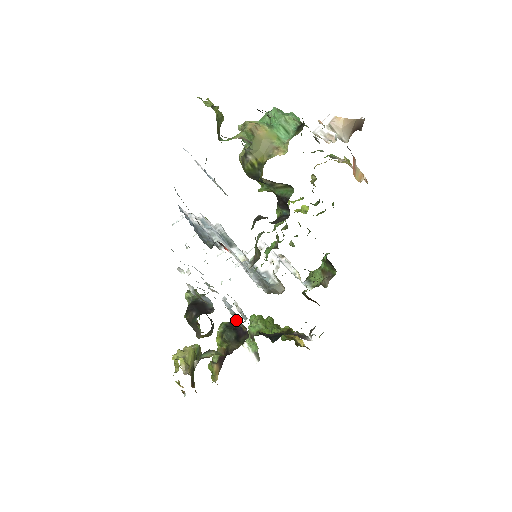
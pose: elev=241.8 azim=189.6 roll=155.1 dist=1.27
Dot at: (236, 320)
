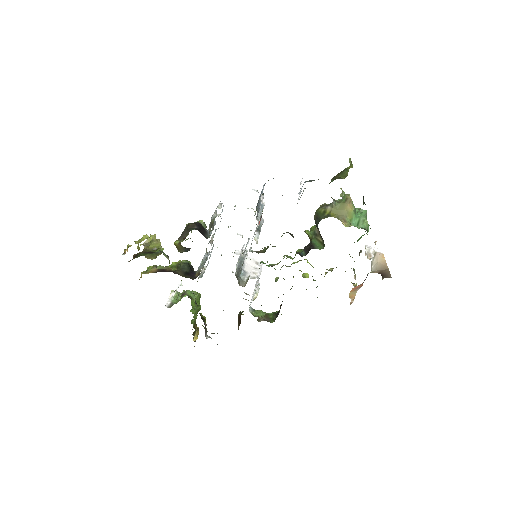
Dot at: (201, 265)
